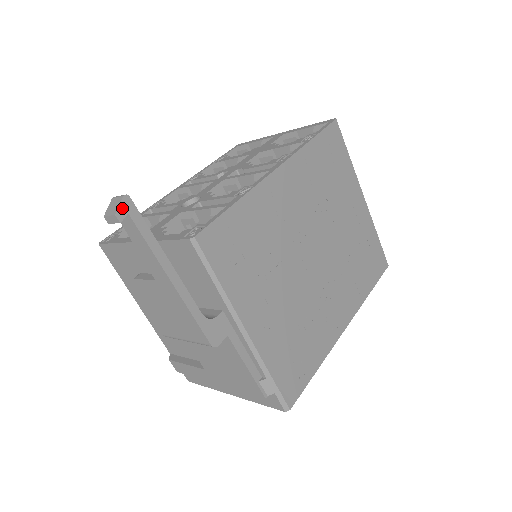
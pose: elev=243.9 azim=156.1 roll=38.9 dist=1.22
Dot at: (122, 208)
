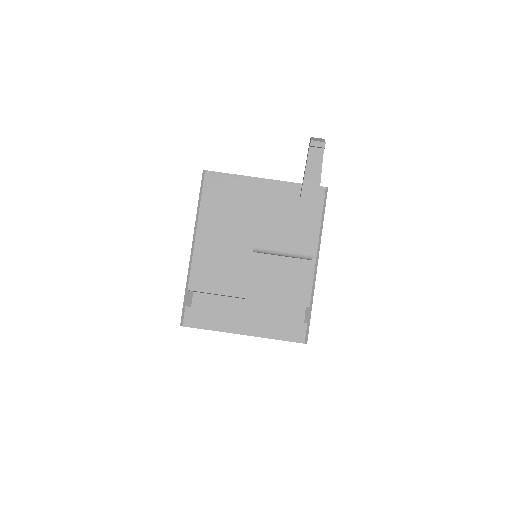
Dot at: (325, 143)
